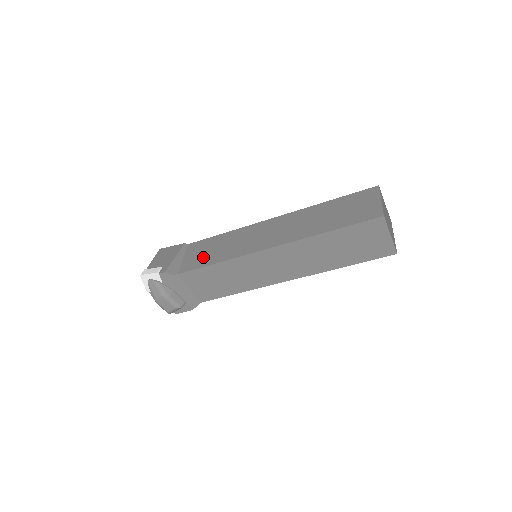
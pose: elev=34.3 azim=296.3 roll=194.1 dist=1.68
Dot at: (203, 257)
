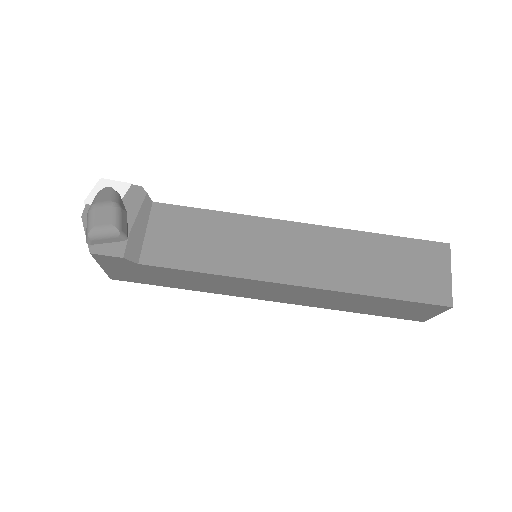
Dot at: occluded
